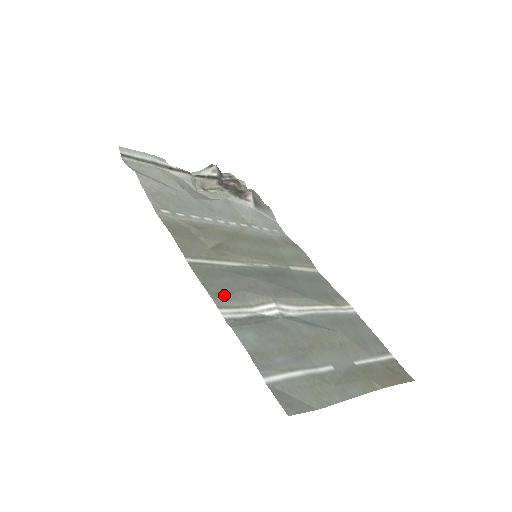
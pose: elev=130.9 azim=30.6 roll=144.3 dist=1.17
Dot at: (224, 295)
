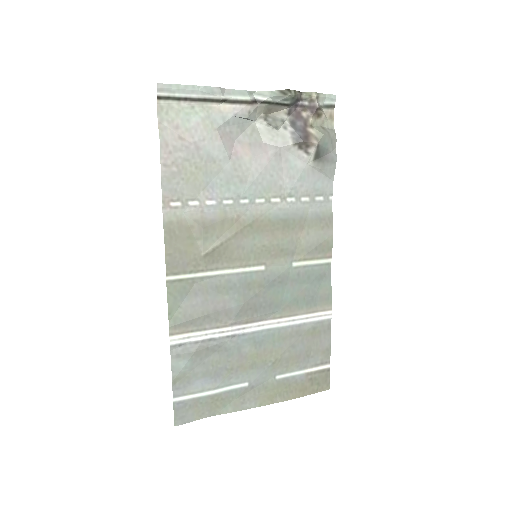
Dot at: (183, 321)
